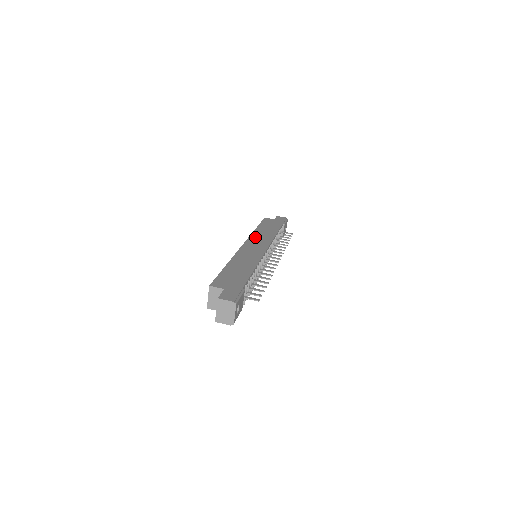
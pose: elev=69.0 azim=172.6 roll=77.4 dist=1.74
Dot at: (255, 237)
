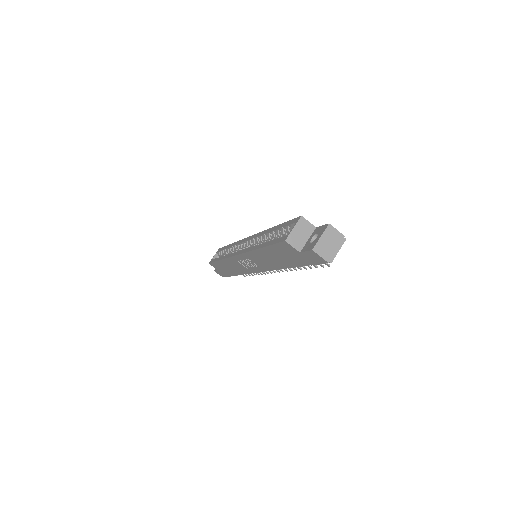
Dot at: occluded
